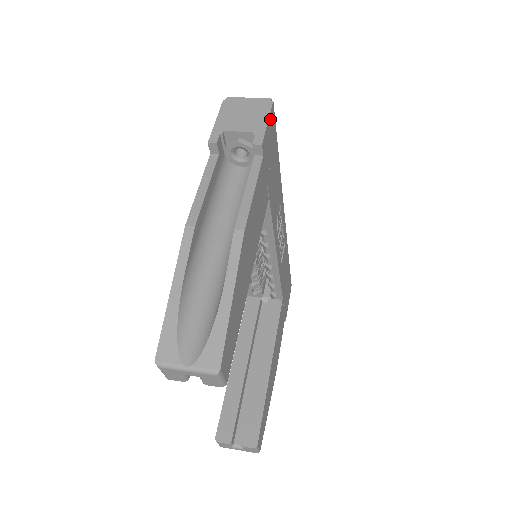
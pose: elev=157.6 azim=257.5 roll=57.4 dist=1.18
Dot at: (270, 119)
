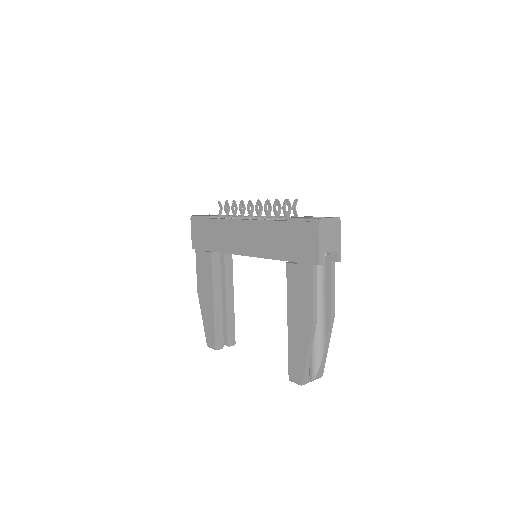
Dot at: (338, 233)
